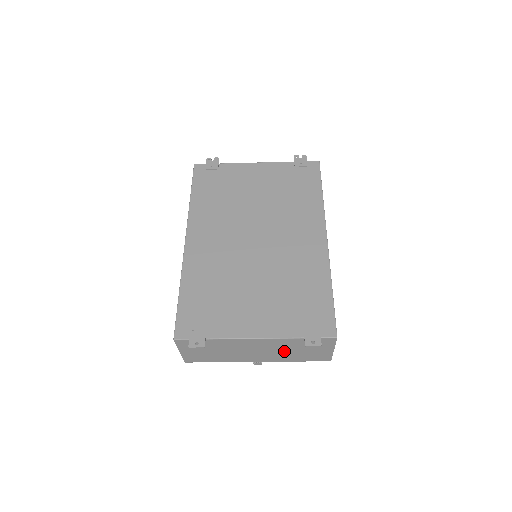
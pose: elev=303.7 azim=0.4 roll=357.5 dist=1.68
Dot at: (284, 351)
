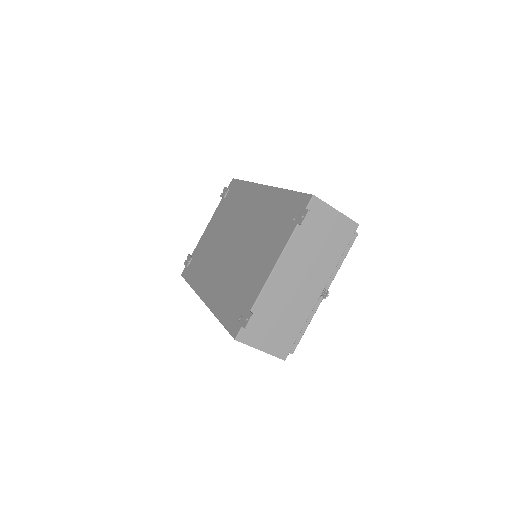
Dot at: (314, 256)
